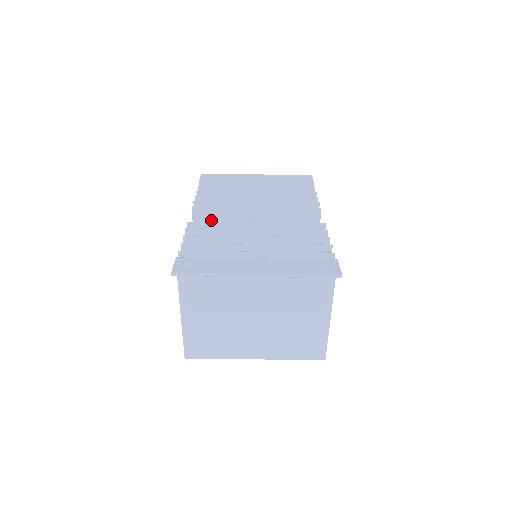
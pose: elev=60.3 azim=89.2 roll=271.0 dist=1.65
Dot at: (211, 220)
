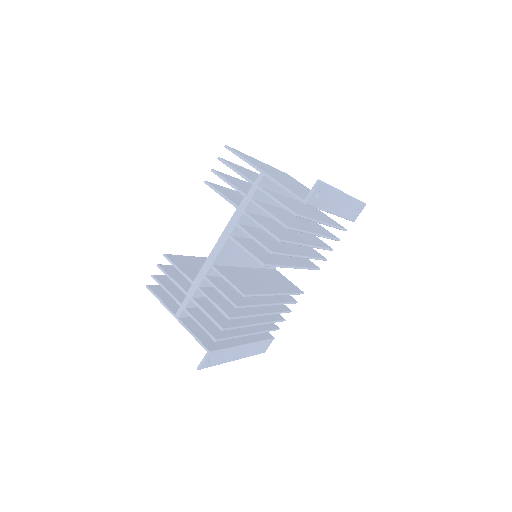
Dot at: occluded
